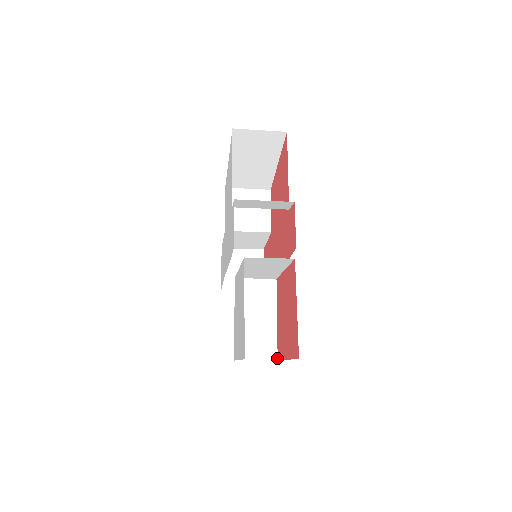
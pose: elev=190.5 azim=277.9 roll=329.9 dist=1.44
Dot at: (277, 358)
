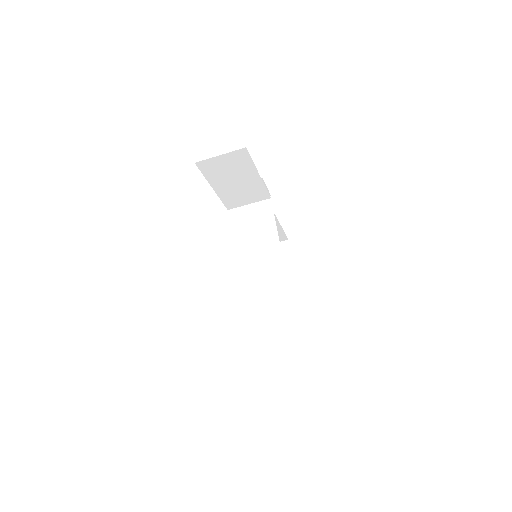
Dot at: occluded
